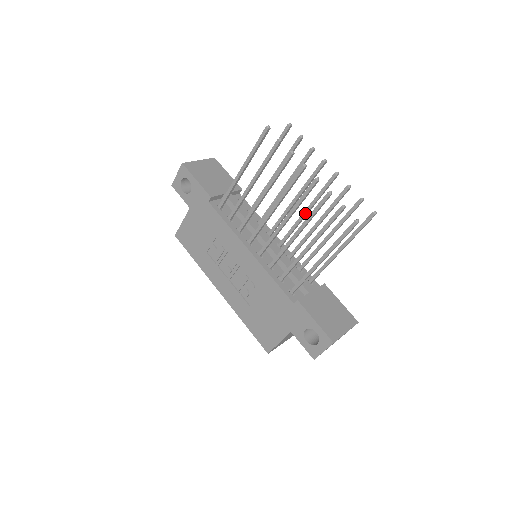
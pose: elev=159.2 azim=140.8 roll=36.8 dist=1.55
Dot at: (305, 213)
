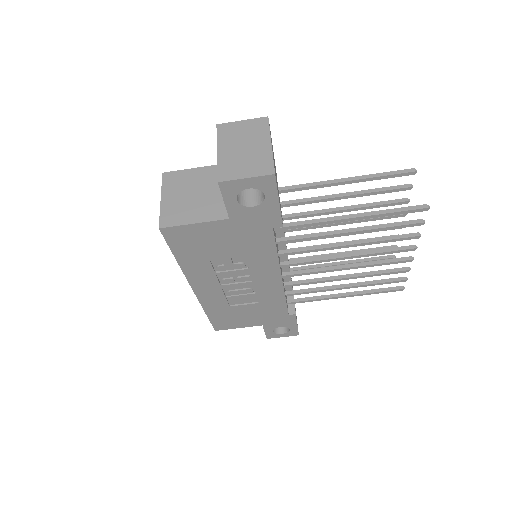
Dot at: (340, 236)
